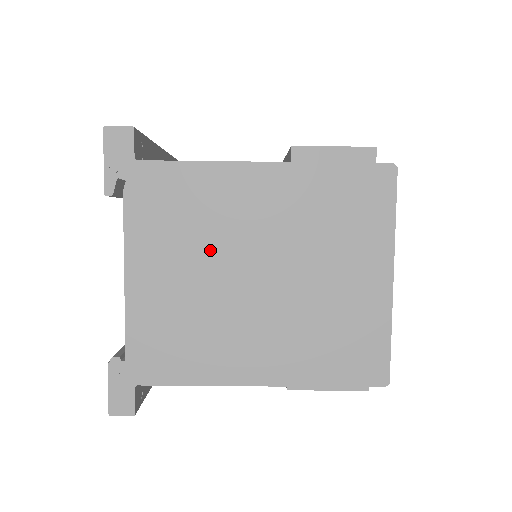
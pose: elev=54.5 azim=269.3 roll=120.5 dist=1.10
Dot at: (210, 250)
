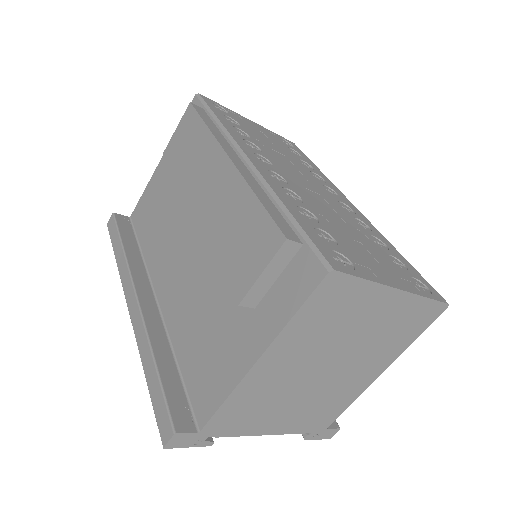
Dot at: (288, 395)
